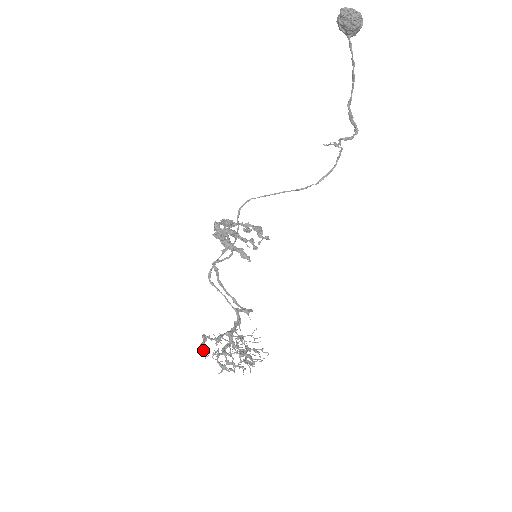
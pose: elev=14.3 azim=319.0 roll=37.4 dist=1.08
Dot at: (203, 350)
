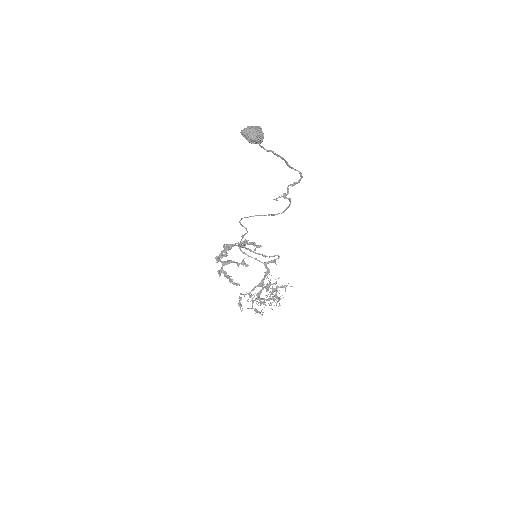
Dot at: (240, 308)
